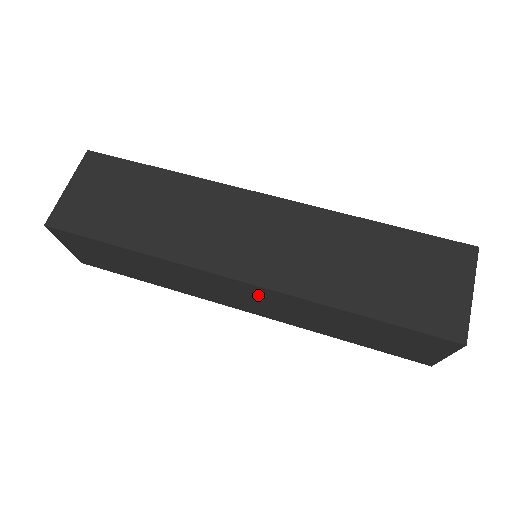
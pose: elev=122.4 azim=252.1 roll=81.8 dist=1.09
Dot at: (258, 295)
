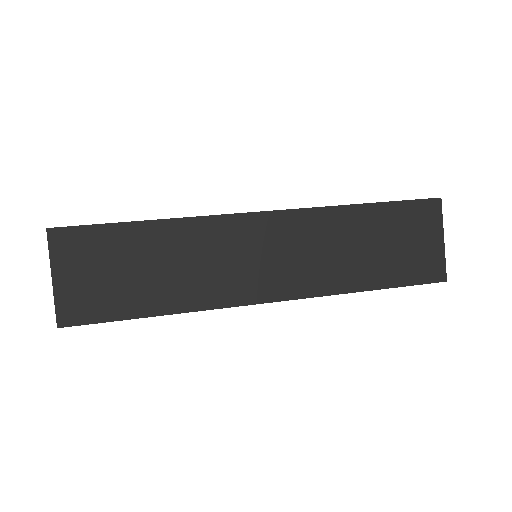
Dot at: (281, 235)
